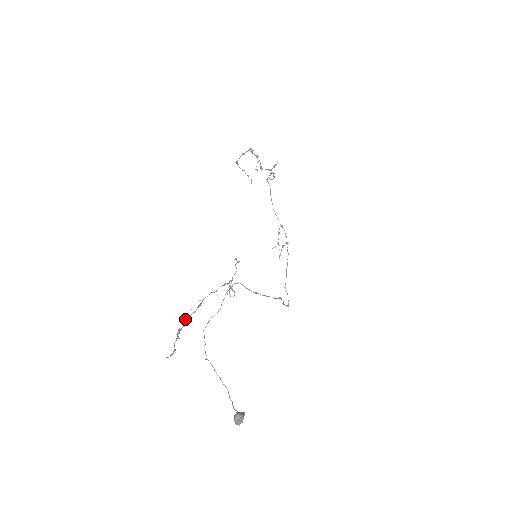
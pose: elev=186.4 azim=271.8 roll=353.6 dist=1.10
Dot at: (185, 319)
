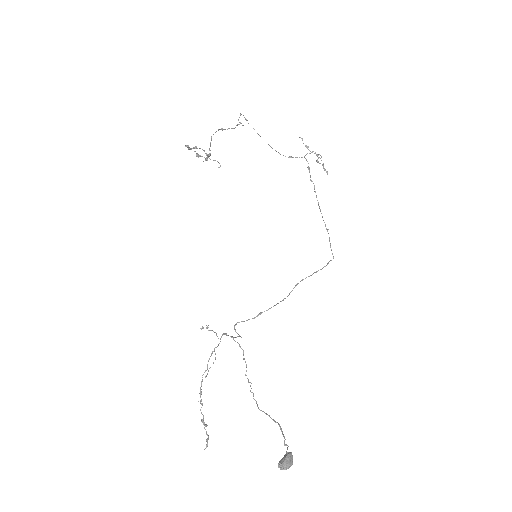
Dot at: (200, 410)
